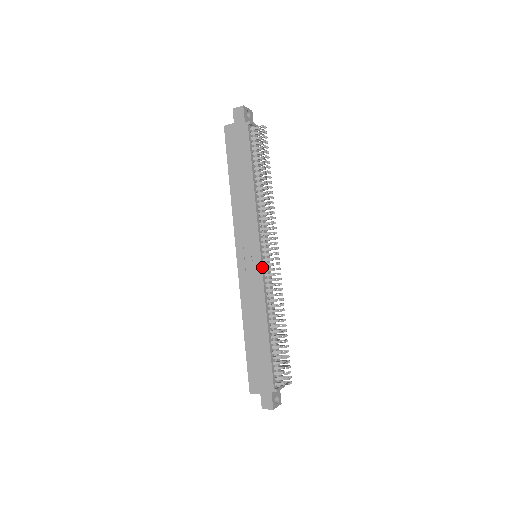
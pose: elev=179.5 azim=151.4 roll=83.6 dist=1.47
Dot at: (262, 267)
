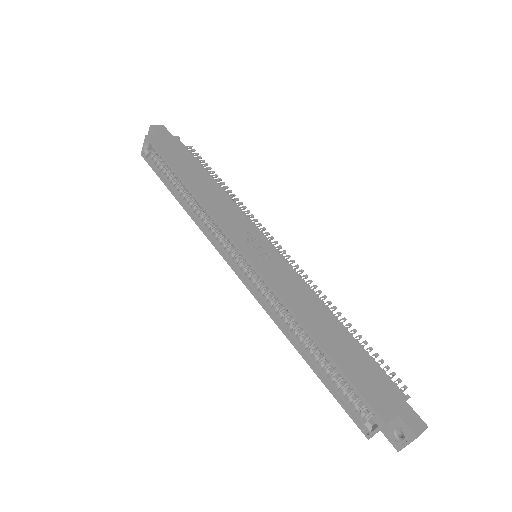
Dot at: (281, 256)
